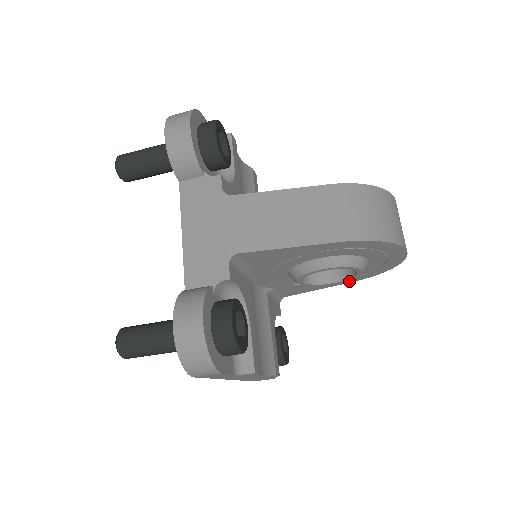
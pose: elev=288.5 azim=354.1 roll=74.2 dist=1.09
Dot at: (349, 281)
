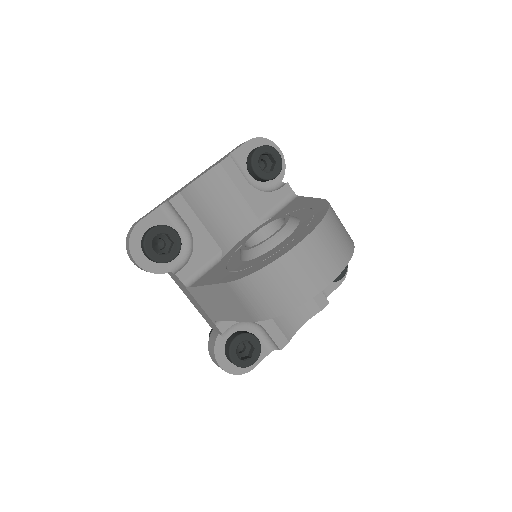
Dot at: occluded
